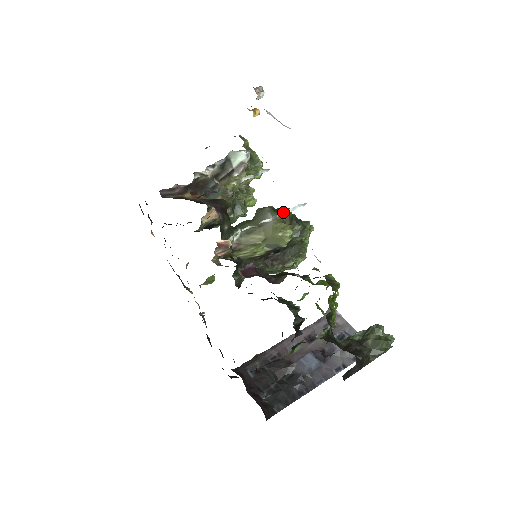
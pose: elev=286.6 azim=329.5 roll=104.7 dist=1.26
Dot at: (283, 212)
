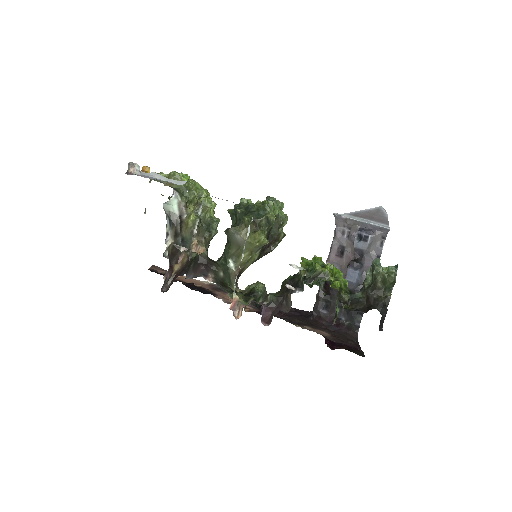
Dot at: (245, 242)
